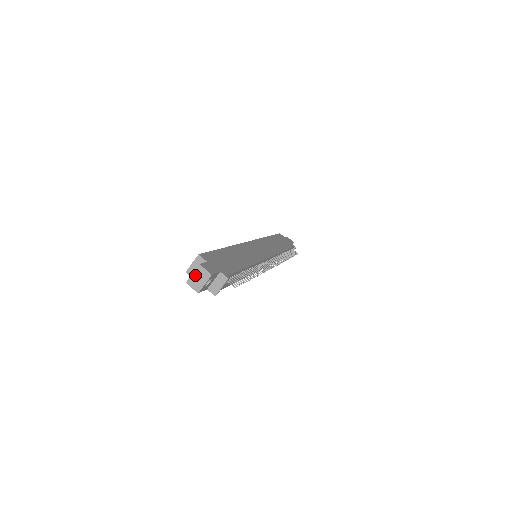
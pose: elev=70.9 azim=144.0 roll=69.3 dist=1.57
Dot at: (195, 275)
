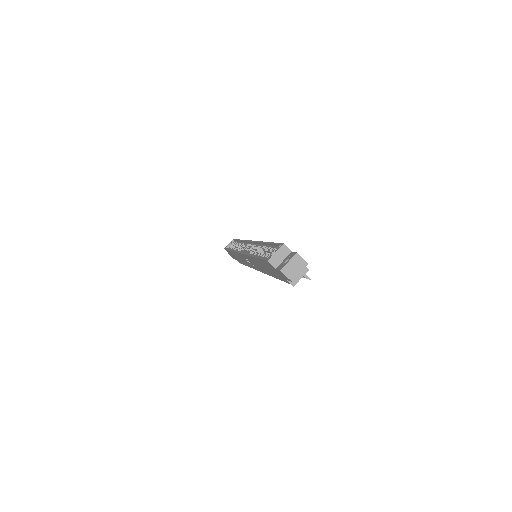
Dot at: (291, 263)
